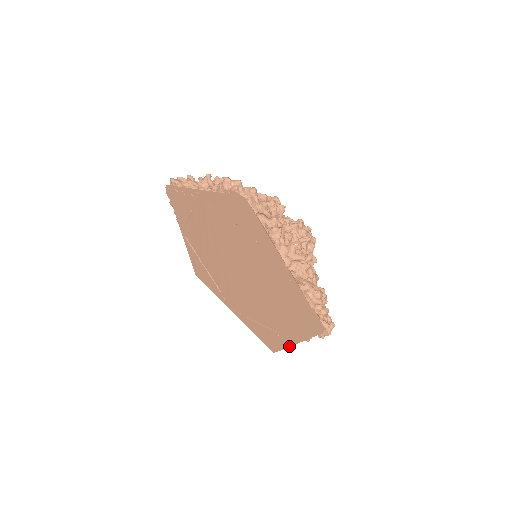
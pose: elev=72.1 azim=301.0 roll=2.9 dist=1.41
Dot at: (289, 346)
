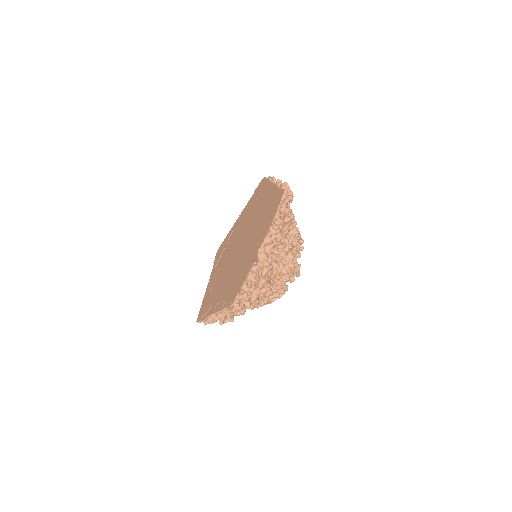
Dot at: (251, 262)
